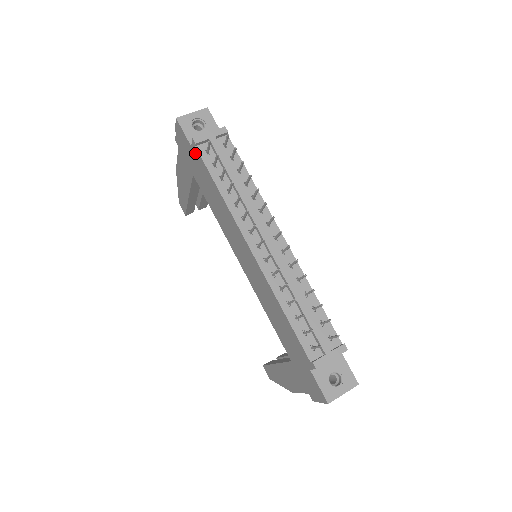
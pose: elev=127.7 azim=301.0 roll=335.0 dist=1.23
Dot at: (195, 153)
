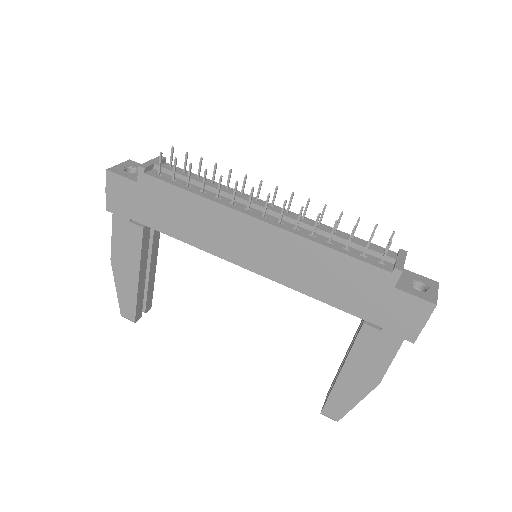
Dot at: (145, 184)
